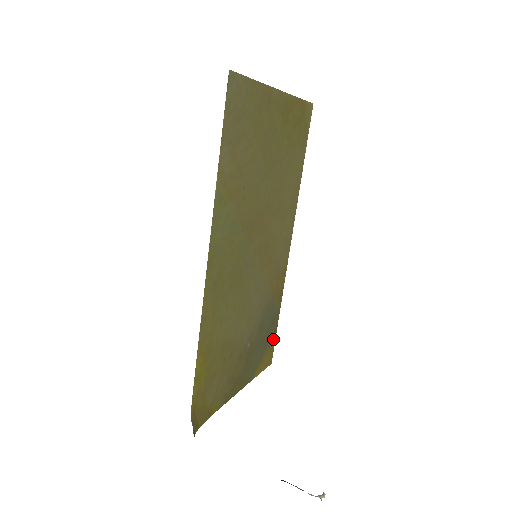
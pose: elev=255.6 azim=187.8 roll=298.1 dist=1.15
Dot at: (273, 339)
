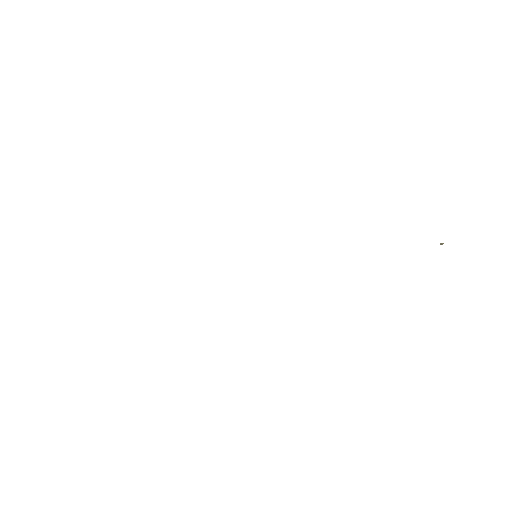
Dot at: occluded
